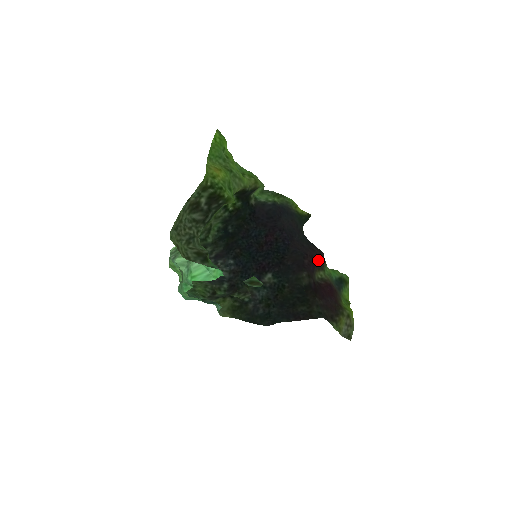
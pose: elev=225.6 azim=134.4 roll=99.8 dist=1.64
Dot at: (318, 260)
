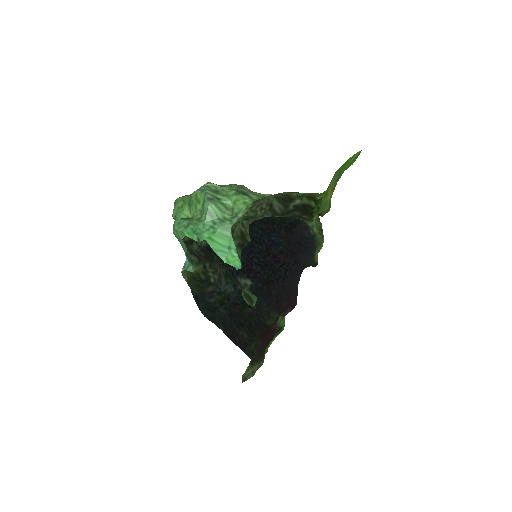
Dot at: (290, 308)
